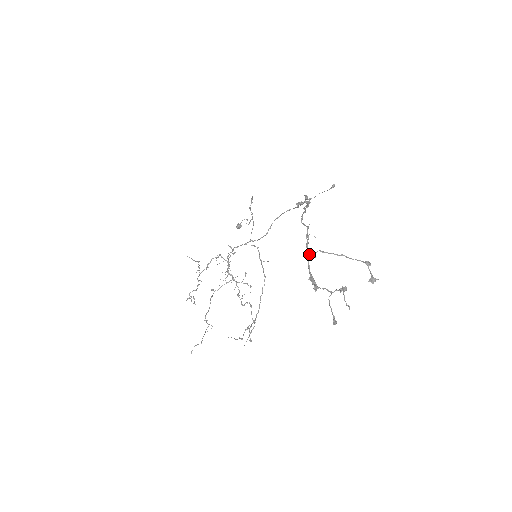
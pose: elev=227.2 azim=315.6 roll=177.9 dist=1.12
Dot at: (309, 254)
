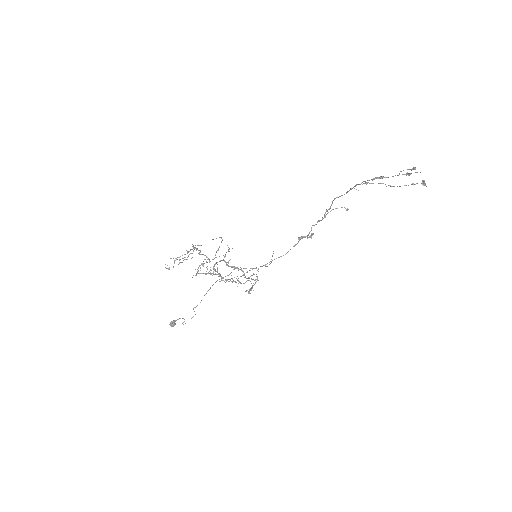
Dot at: occluded
